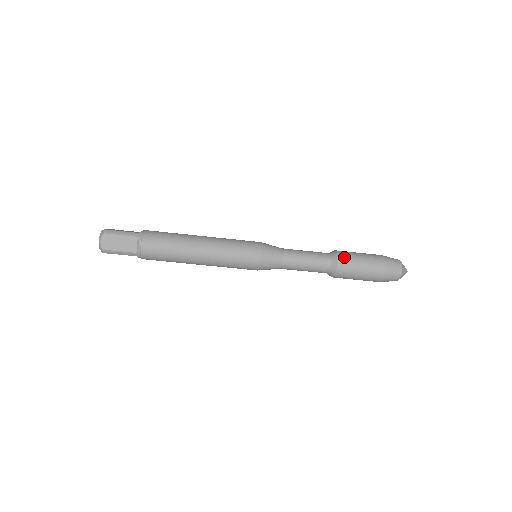
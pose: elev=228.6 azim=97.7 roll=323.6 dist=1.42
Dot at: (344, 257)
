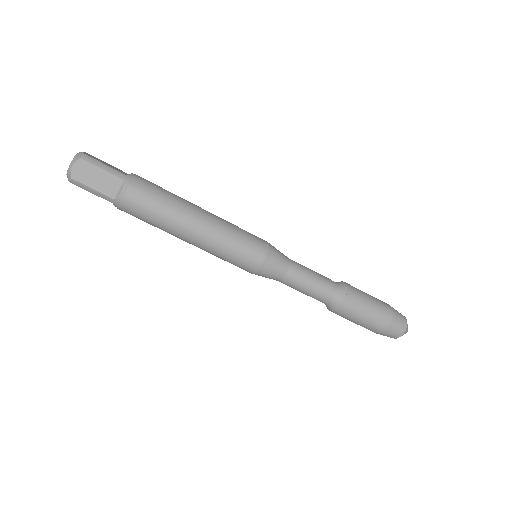
Dot at: (353, 295)
